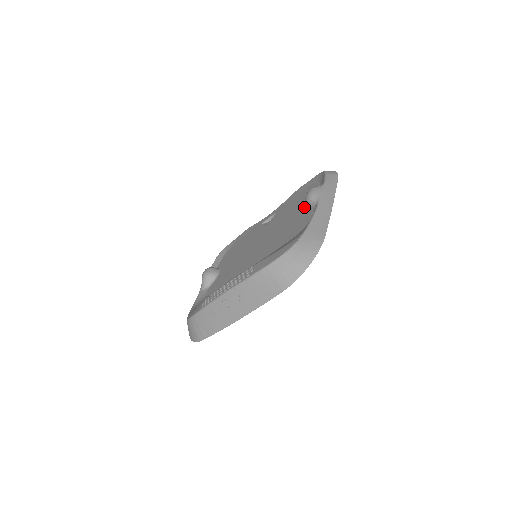
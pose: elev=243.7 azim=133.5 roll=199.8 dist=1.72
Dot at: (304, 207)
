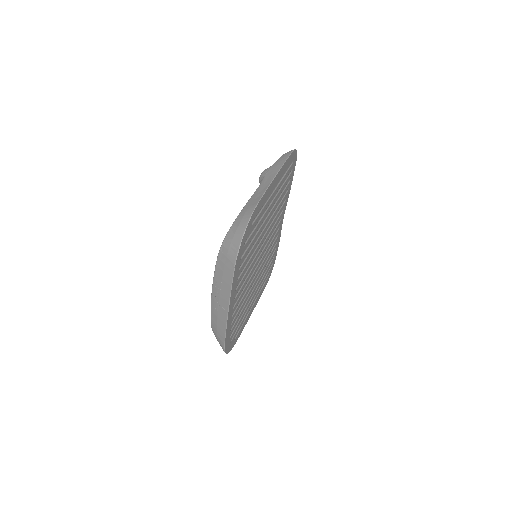
Dot at: occluded
